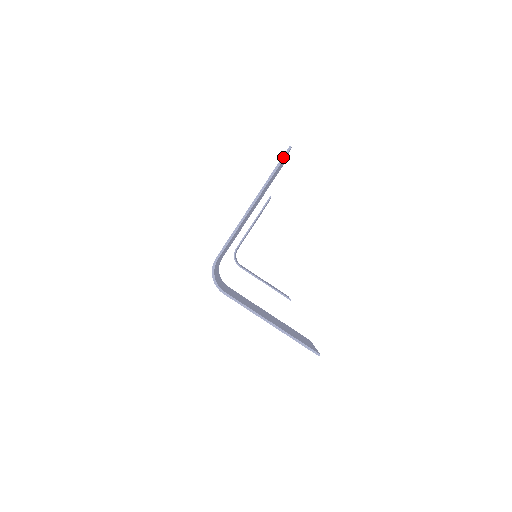
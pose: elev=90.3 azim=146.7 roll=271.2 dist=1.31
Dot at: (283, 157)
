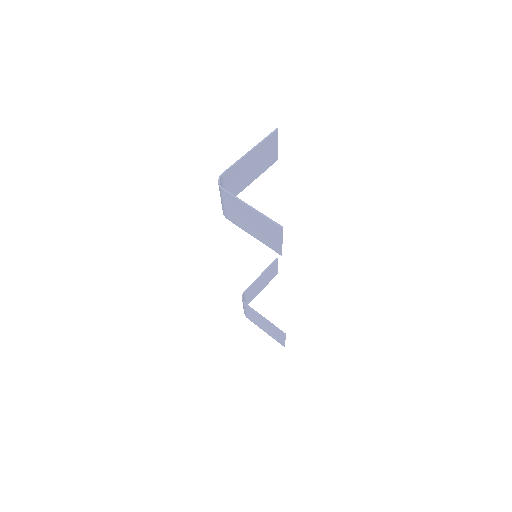
Dot at: (272, 132)
